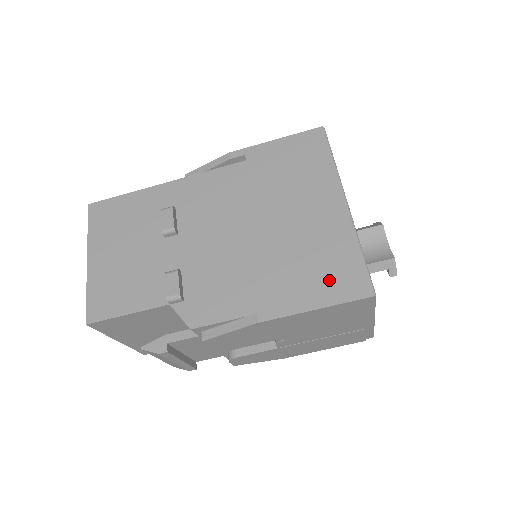
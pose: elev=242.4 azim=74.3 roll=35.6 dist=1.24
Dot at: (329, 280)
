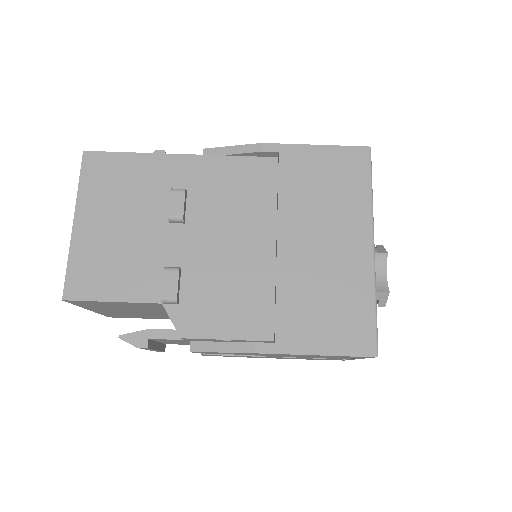
Dot at: (337, 327)
